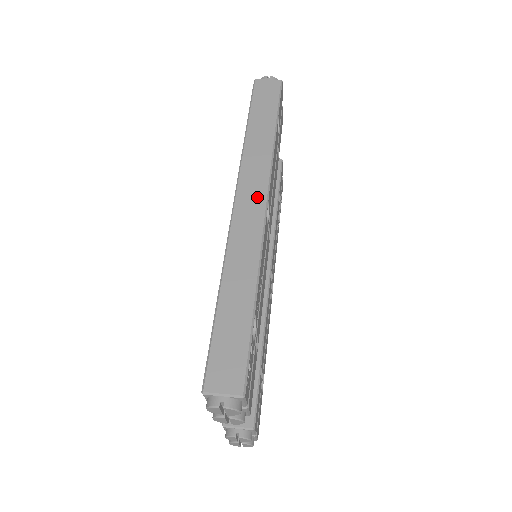
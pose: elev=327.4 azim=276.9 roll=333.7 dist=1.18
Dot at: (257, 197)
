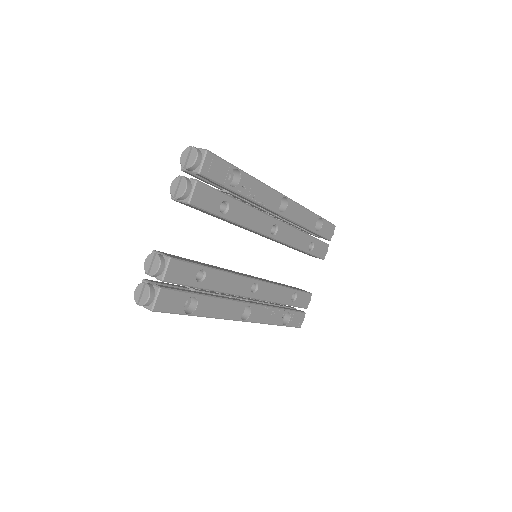
Dot at: occluded
